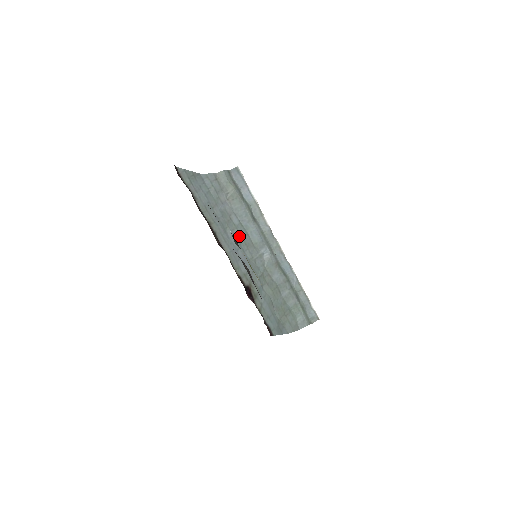
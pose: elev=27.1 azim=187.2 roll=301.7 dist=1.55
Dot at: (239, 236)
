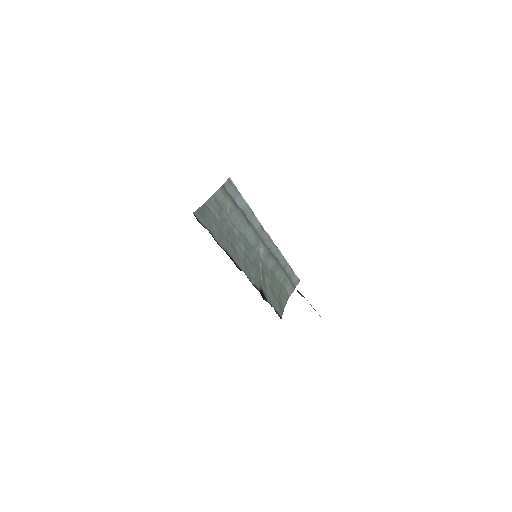
Dot at: (242, 246)
